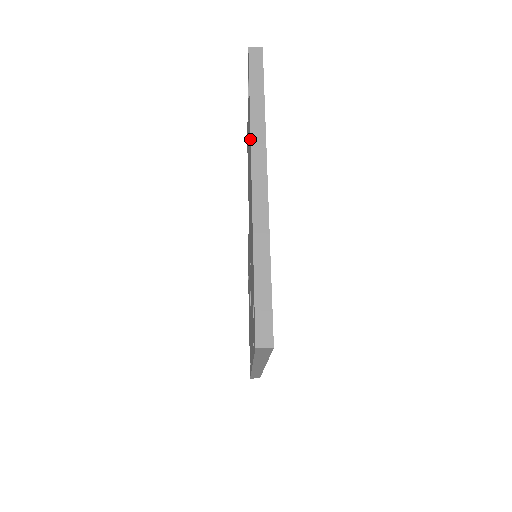
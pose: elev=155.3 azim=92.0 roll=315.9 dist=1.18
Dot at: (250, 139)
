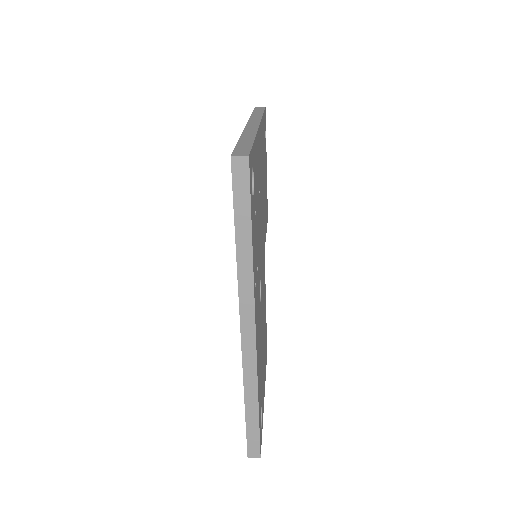
Dot at: occluded
